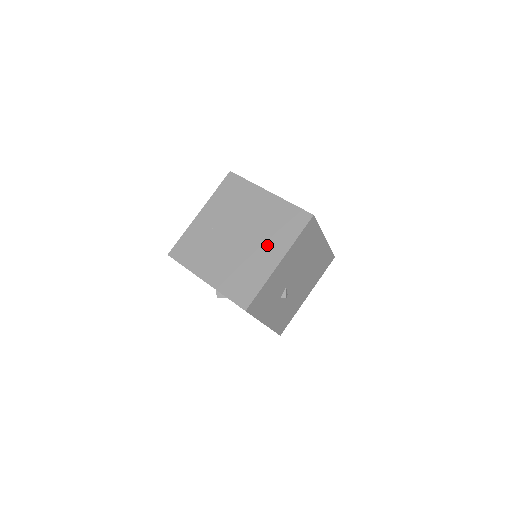
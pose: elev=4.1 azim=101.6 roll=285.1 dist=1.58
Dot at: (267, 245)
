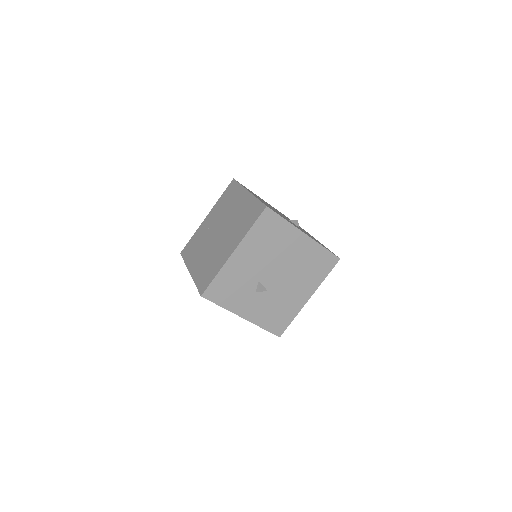
Dot at: (231, 238)
